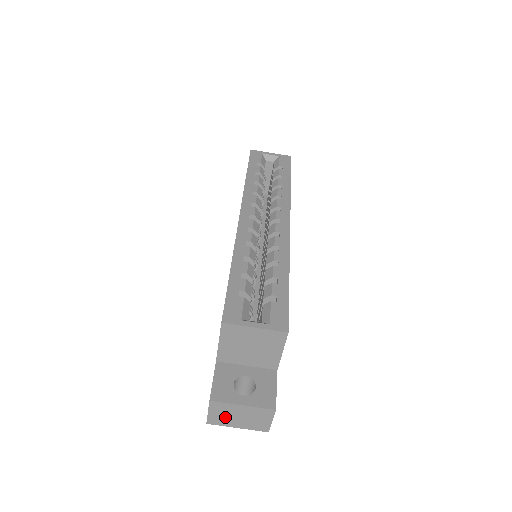
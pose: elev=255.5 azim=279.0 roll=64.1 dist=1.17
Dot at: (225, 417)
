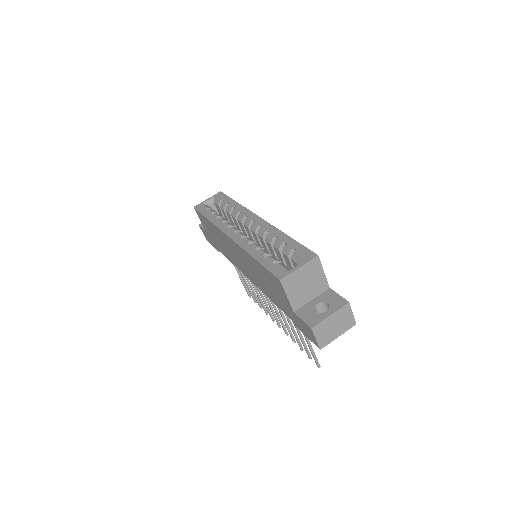
Dot at: (327, 334)
